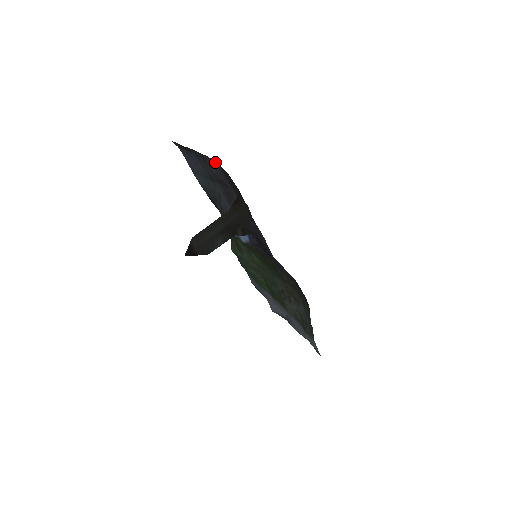
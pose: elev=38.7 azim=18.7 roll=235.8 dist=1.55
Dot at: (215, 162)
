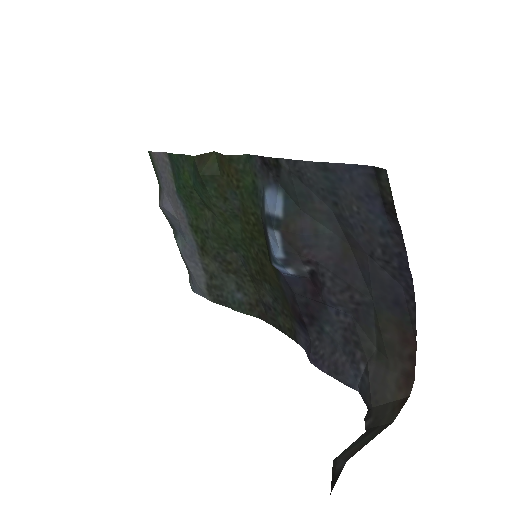
Dot at: (408, 287)
